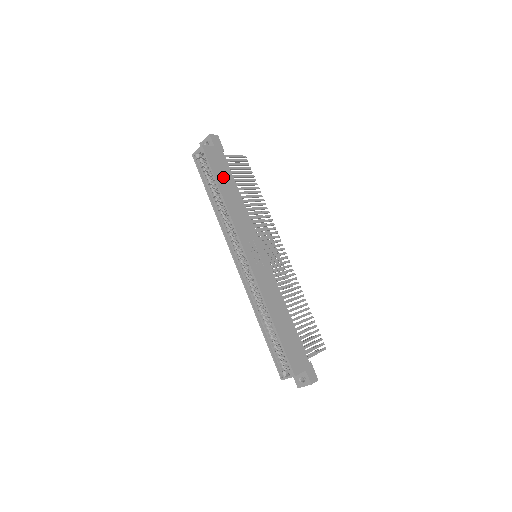
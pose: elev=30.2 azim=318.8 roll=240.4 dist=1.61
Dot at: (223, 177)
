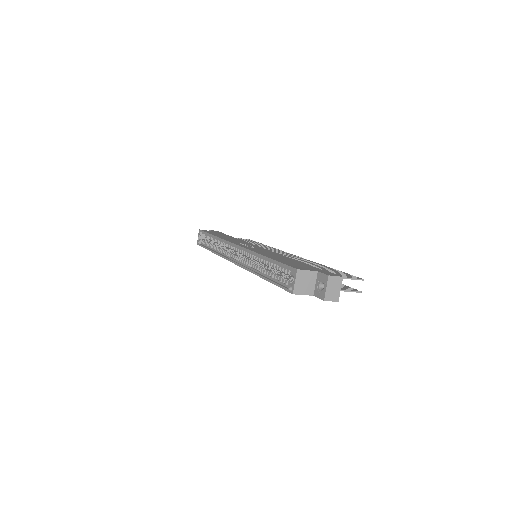
Dot at: occluded
